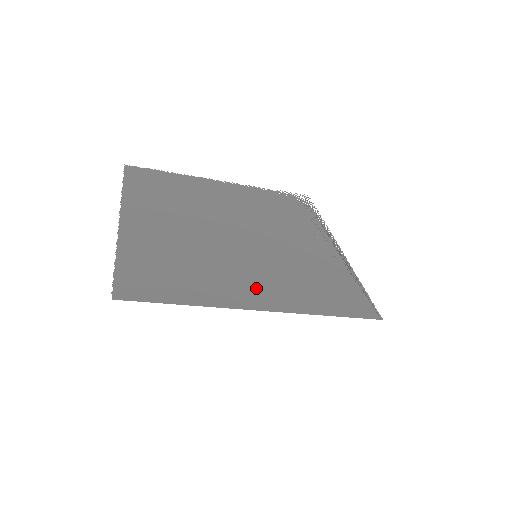
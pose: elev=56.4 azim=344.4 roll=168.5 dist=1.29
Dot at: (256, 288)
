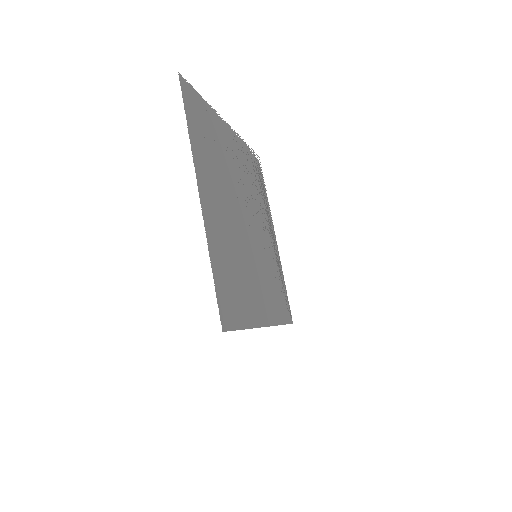
Dot at: (262, 300)
